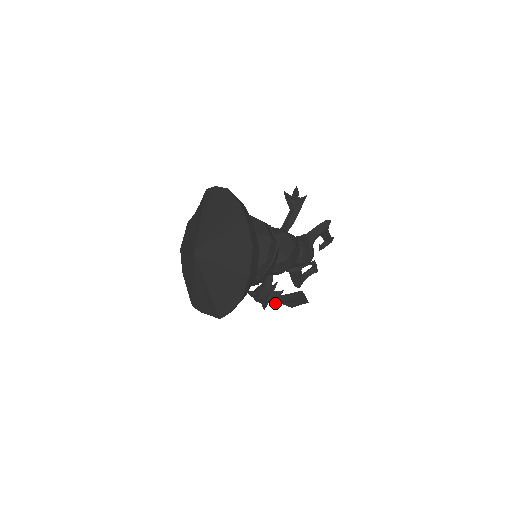
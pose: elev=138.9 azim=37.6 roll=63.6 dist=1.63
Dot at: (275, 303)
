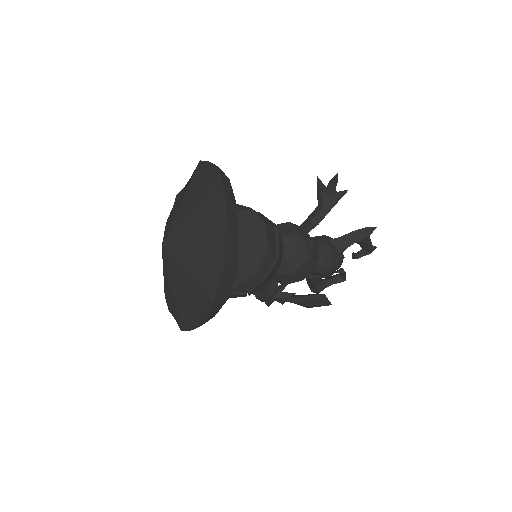
Dot at: occluded
